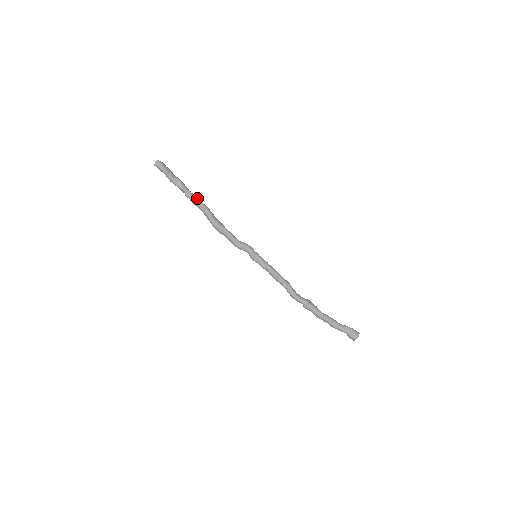
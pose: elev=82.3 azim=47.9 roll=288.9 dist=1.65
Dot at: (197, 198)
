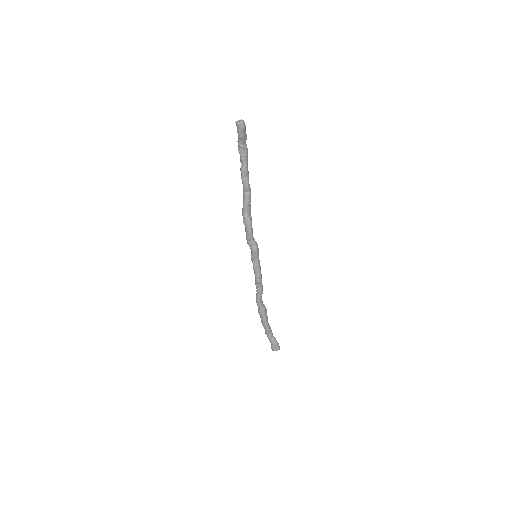
Dot at: occluded
